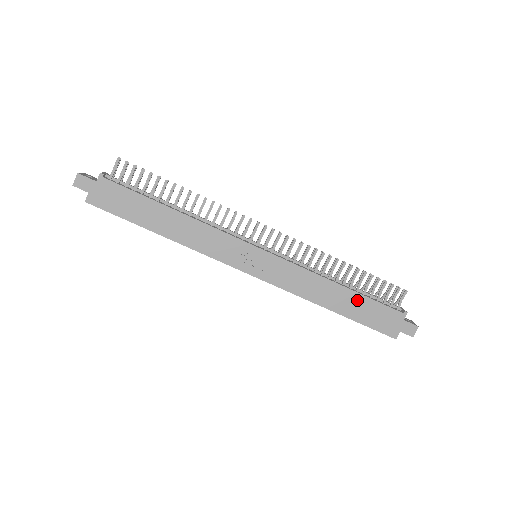
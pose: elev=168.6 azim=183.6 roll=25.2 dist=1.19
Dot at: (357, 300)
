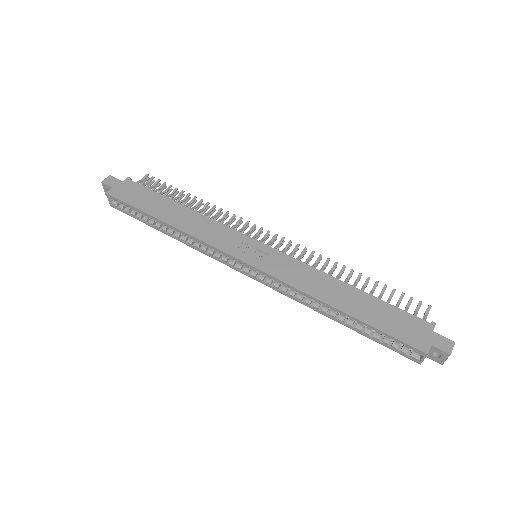
Dot at: (370, 302)
